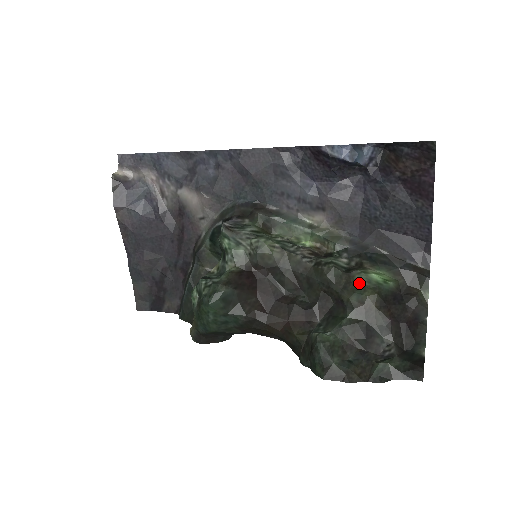
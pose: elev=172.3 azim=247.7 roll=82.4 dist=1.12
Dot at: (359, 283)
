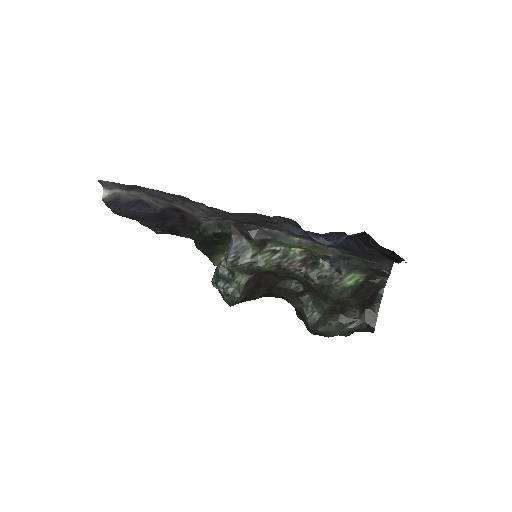
Dot at: (337, 292)
